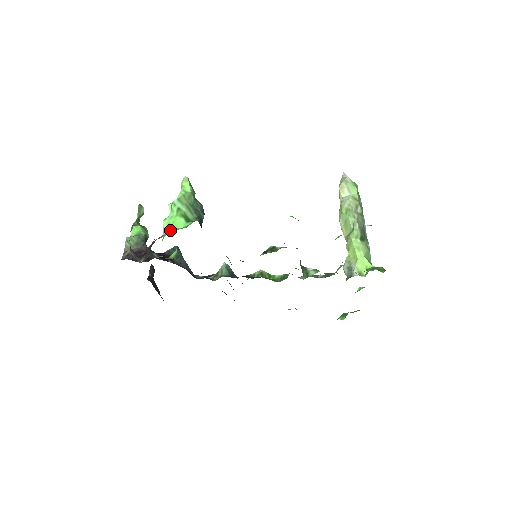
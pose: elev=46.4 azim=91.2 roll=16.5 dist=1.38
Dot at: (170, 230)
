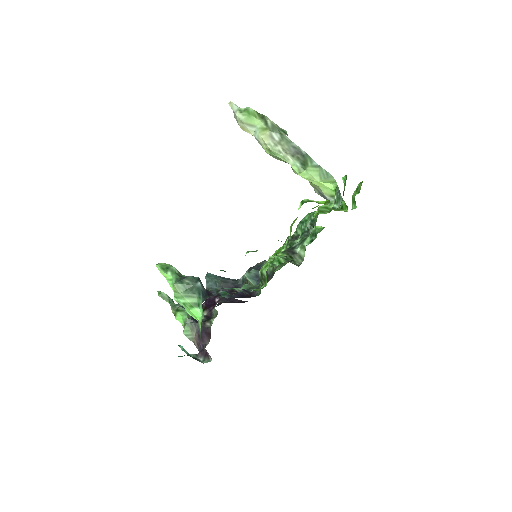
Dot at: occluded
